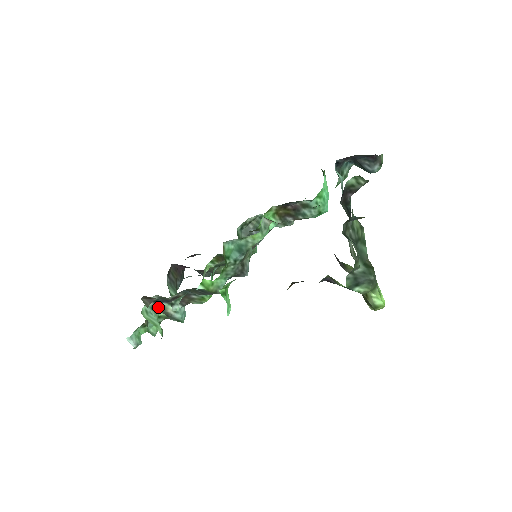
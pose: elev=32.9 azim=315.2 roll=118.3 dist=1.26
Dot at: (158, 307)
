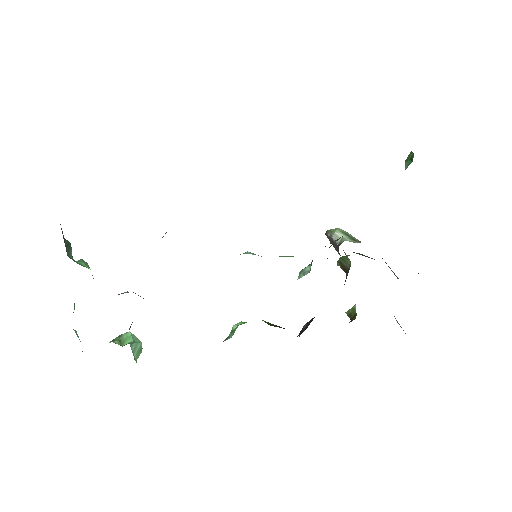
Dot at: occluded
